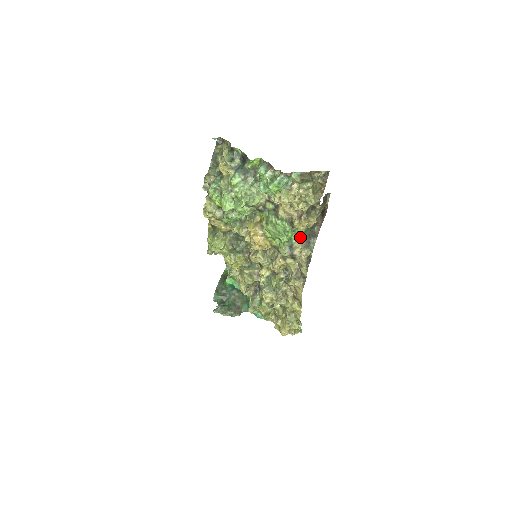
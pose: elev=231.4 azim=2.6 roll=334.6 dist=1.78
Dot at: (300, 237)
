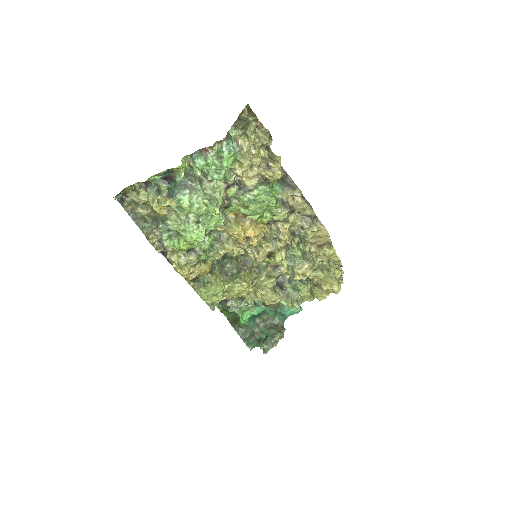
Dot at: (279, 188)
